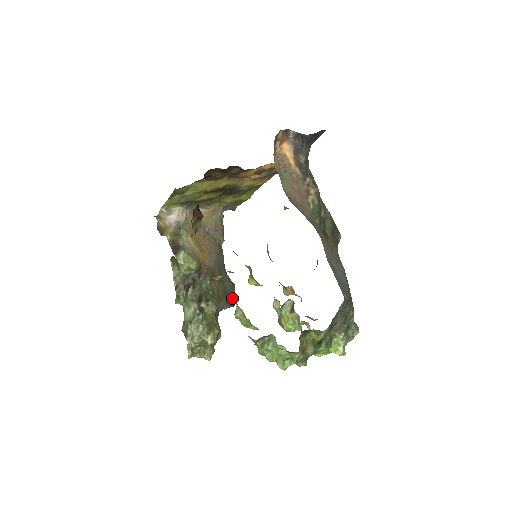
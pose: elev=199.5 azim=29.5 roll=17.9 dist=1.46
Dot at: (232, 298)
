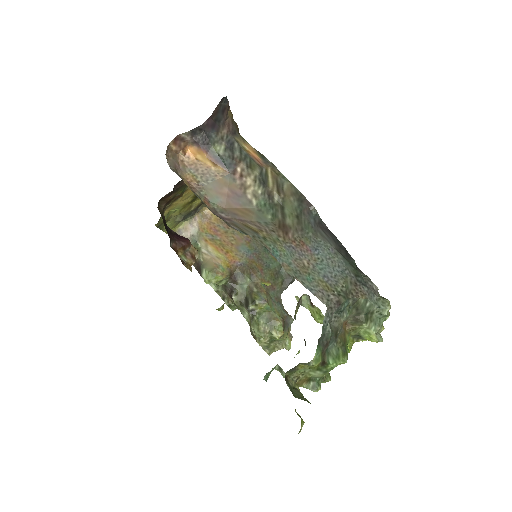
Dot at: (287, 275)
